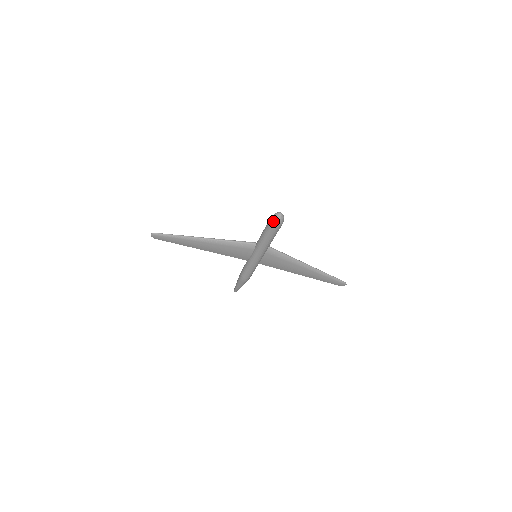
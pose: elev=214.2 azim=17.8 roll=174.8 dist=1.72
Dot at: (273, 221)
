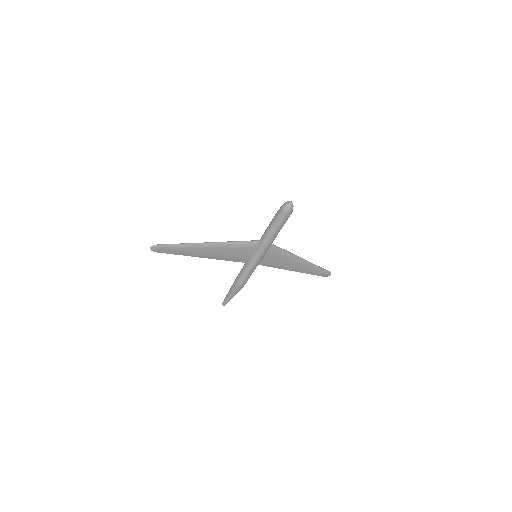
Dot at: (285, 210)
